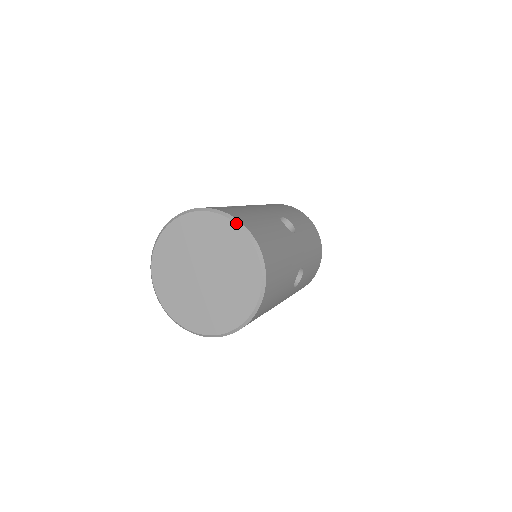
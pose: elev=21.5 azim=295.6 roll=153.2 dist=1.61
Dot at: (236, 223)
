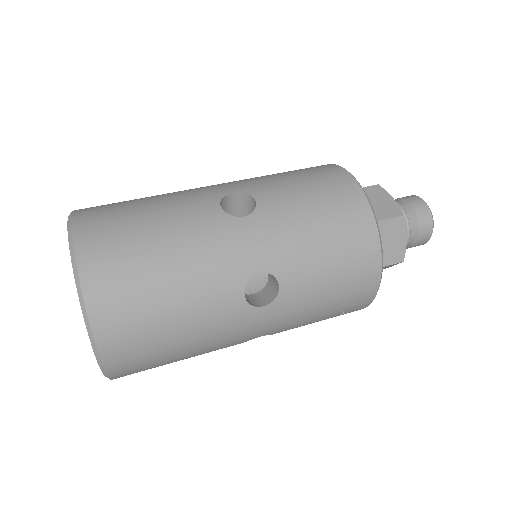
Dot at: (67, 227)
